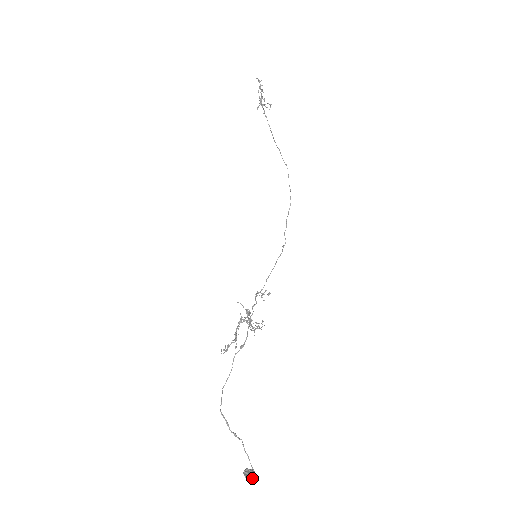
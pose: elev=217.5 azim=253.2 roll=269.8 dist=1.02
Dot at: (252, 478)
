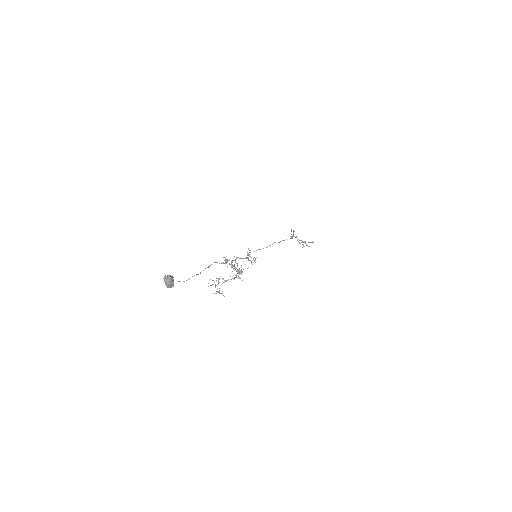
Dot at: (165, 277)
